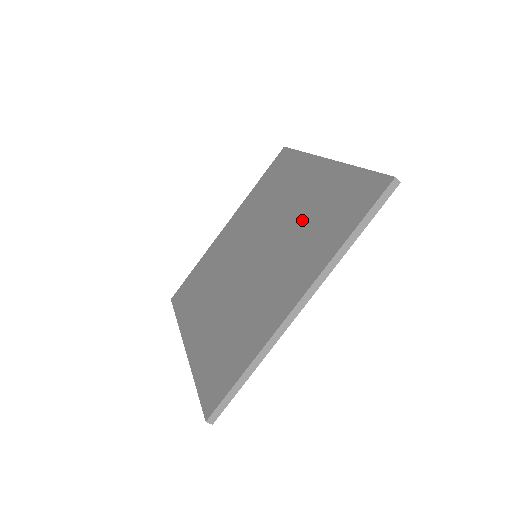
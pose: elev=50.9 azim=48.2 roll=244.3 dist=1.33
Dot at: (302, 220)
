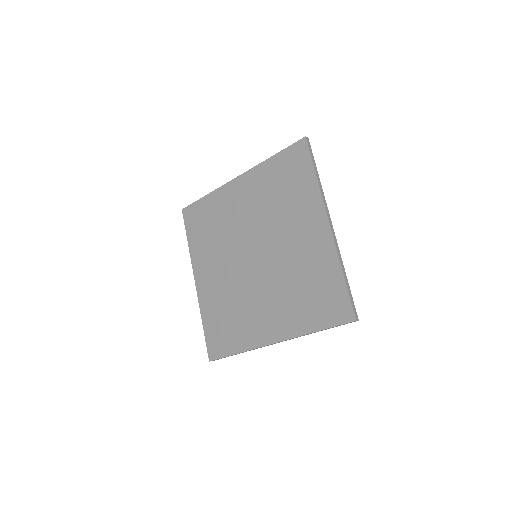
Dot at: (294, 272)
